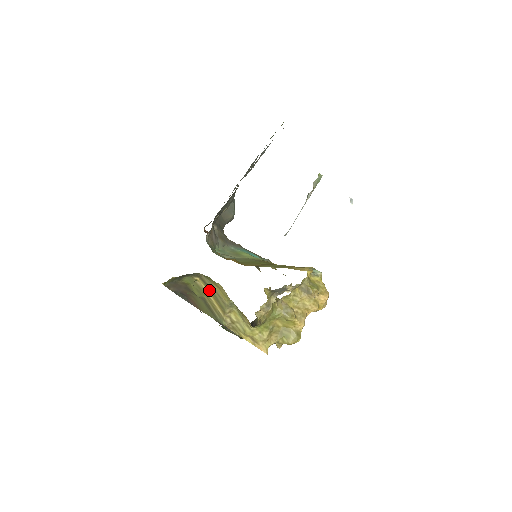
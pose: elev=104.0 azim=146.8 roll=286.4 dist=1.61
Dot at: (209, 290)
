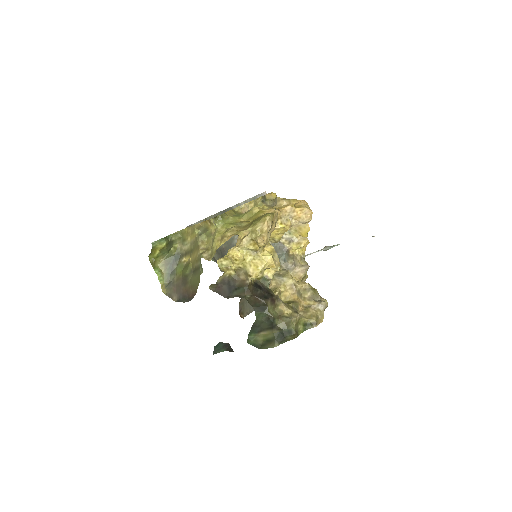
Dot at: (191, 254)
